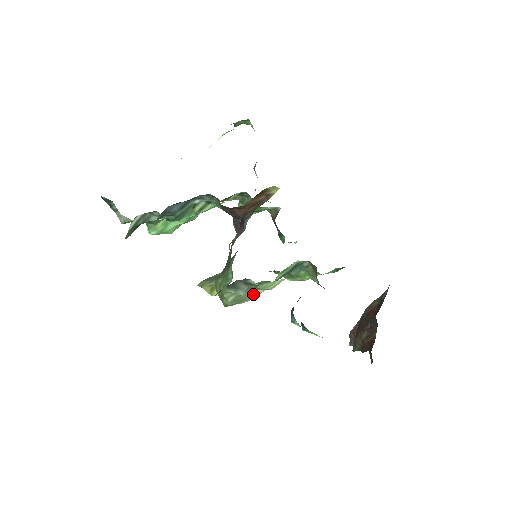
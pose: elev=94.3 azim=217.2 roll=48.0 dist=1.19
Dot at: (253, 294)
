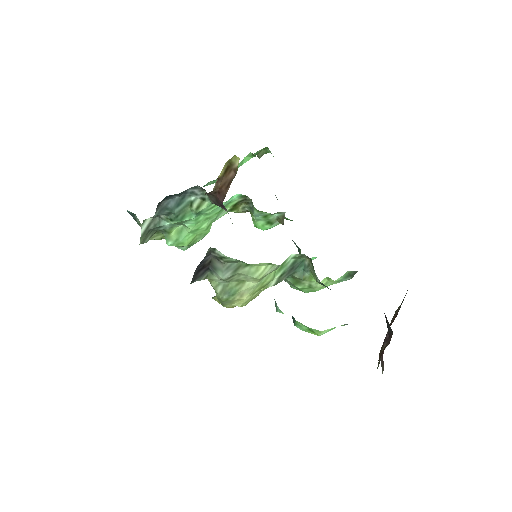
Dot at: (244, 287)
